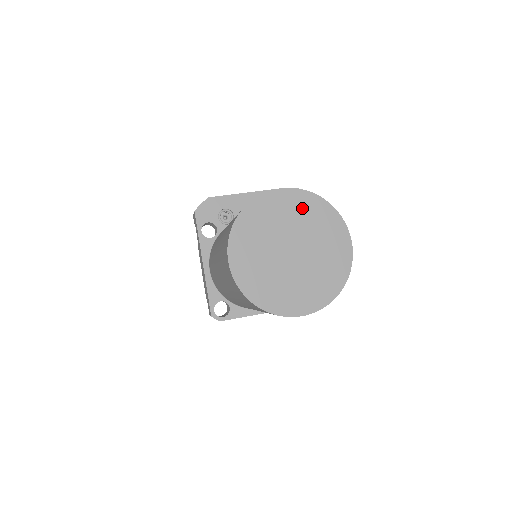
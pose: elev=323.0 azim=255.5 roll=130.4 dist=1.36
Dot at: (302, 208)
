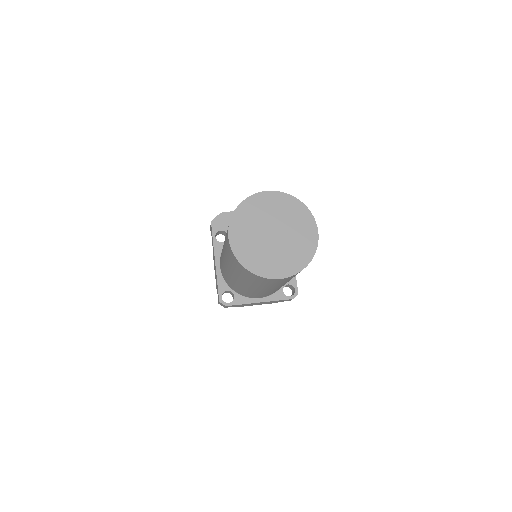
Dot at: (282, 205)
